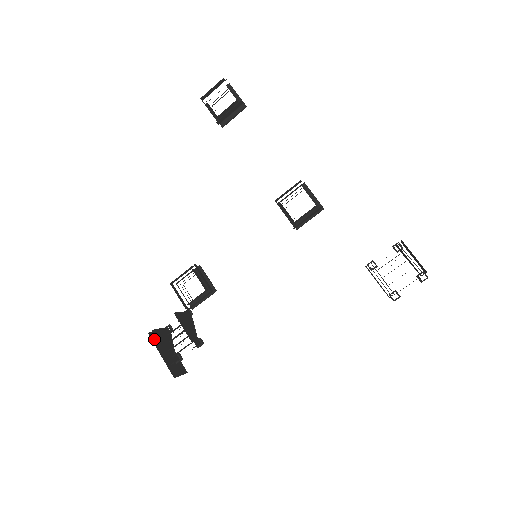
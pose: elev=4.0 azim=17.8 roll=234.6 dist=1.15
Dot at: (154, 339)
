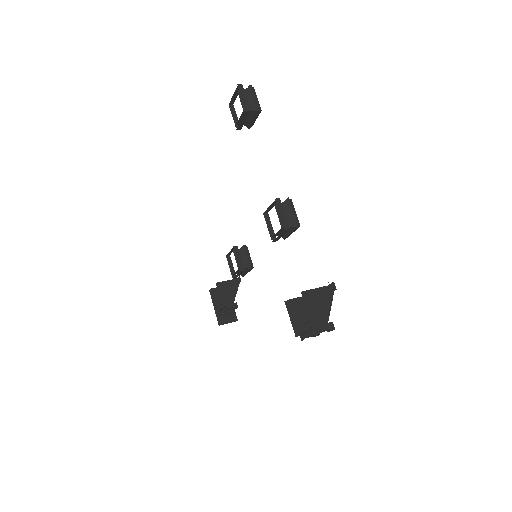
Dot at: (214, 294)
